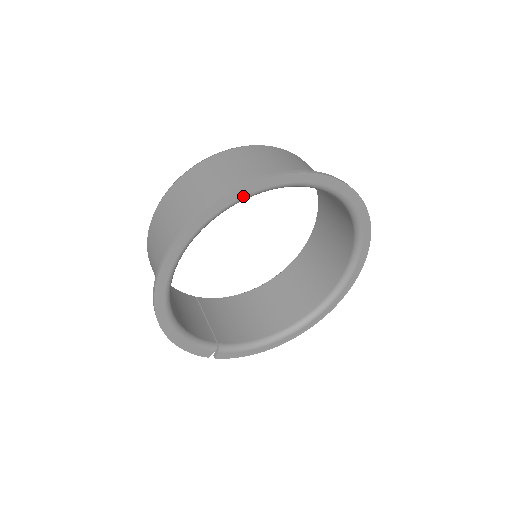
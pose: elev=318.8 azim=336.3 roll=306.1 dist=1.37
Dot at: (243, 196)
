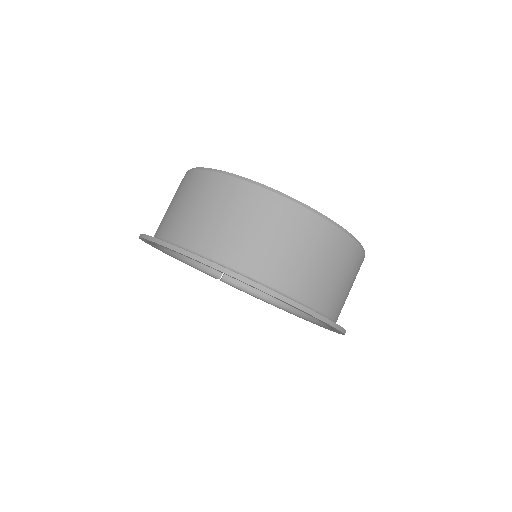
Dot at: (179, 253)
